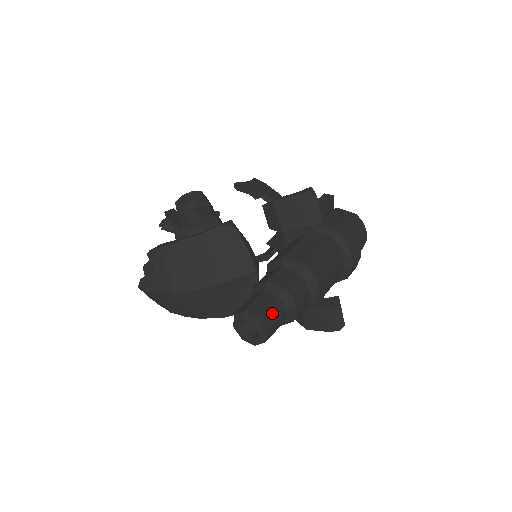
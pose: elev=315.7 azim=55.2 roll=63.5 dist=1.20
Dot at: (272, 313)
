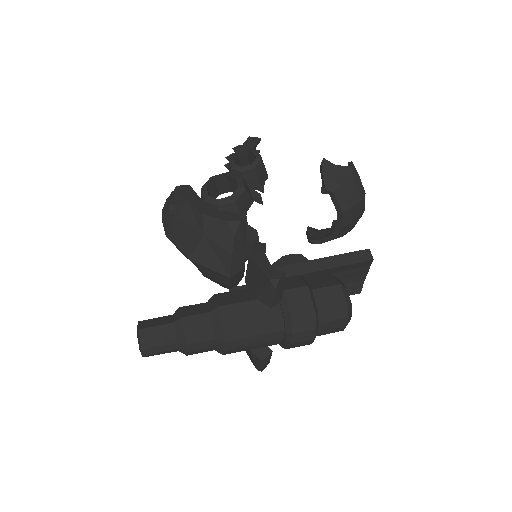
Dot at: (159, 346)
